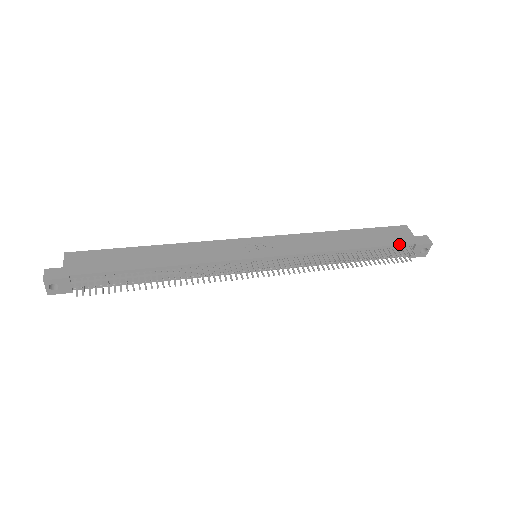
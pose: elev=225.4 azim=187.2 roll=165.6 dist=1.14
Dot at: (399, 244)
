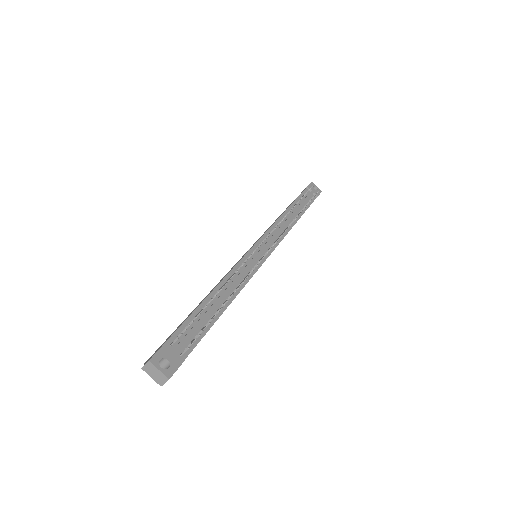
Dot at: (301, 193)
